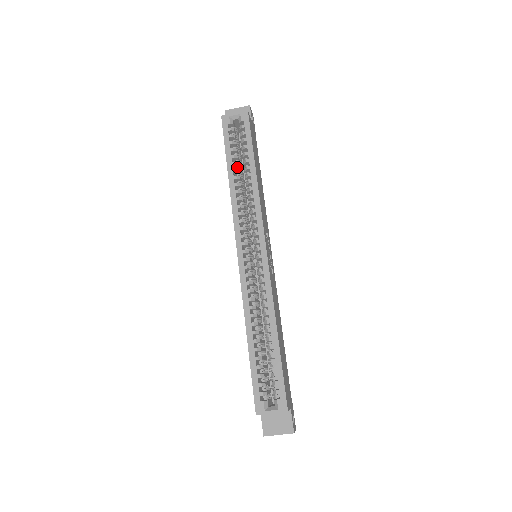
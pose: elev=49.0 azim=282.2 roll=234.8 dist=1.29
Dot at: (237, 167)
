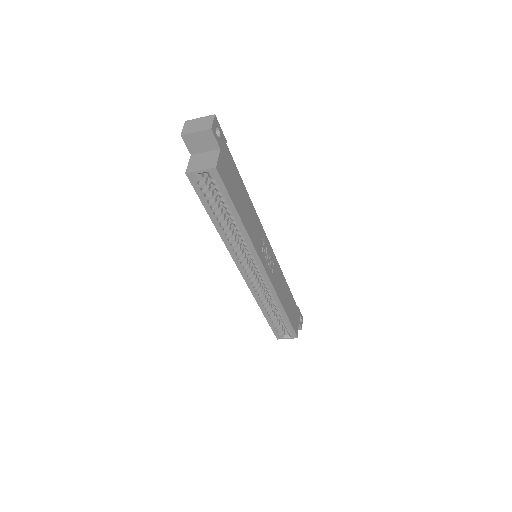
Dot at: (220, 213)
